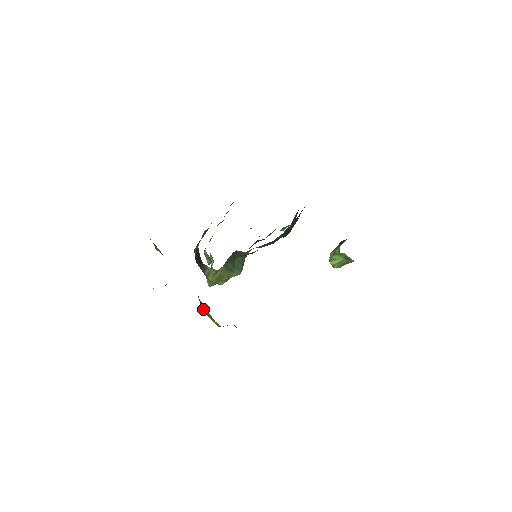
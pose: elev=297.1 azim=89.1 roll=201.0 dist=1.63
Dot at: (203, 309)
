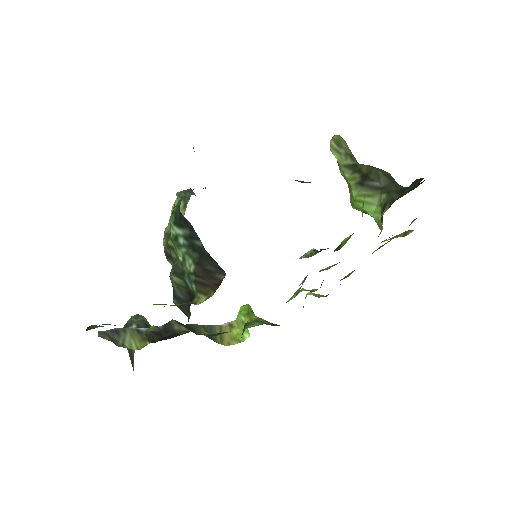
Dot at: (219, 342)
